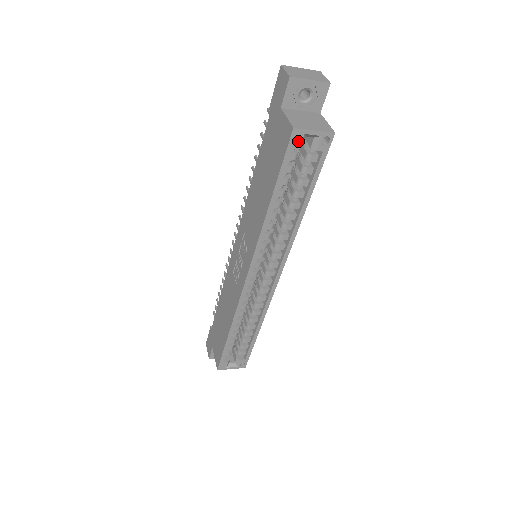
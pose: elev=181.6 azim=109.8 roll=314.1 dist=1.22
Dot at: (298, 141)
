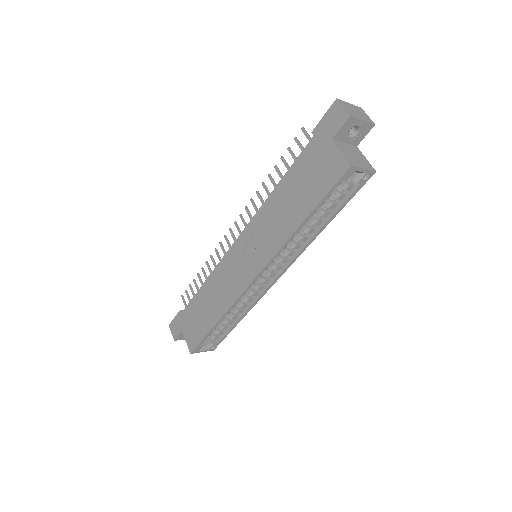
Dot at: (349, 176)
